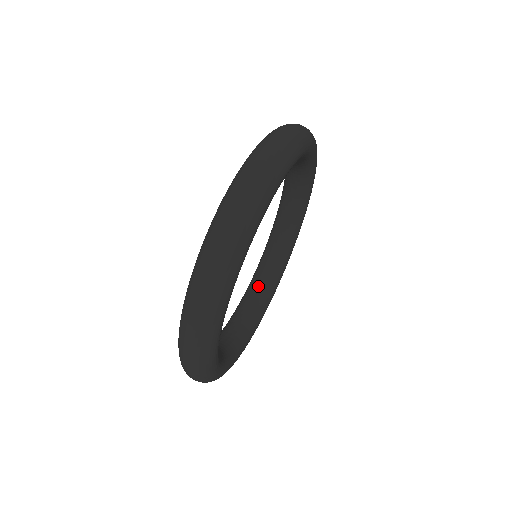
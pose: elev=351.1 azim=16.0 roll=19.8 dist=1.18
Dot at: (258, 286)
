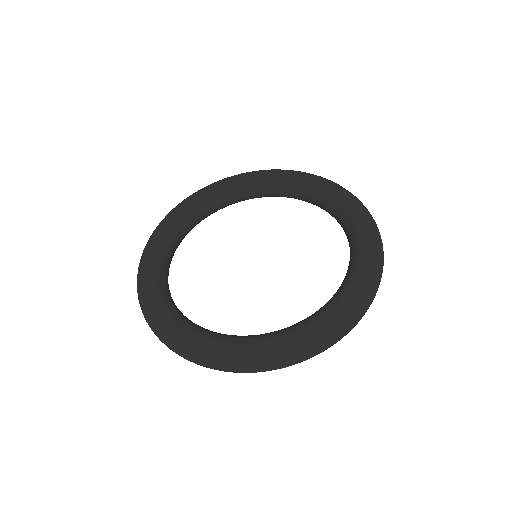
Dot at: (290, 192)
